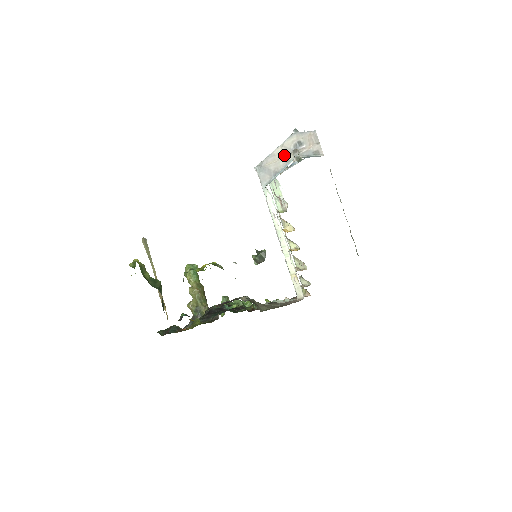
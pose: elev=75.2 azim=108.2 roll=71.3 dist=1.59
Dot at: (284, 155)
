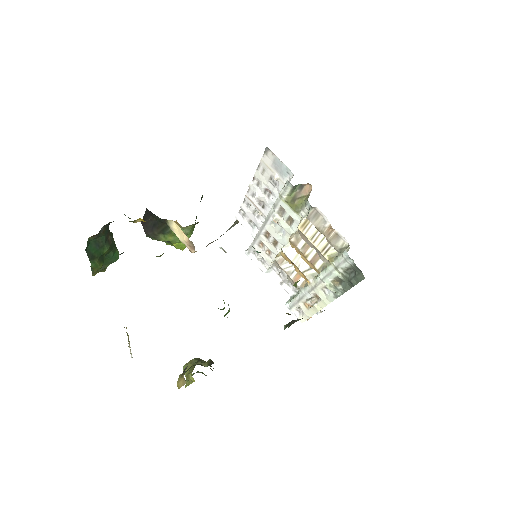
Dot at: occluded
